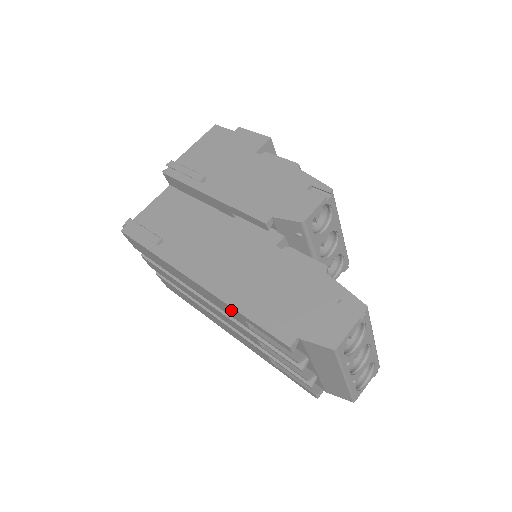
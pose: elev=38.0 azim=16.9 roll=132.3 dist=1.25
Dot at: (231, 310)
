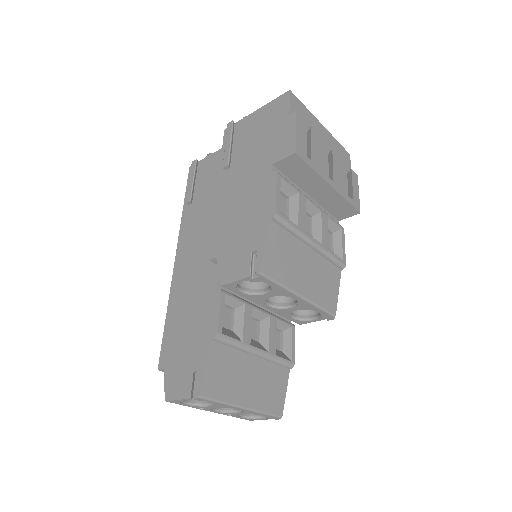
Dot at: occluded
